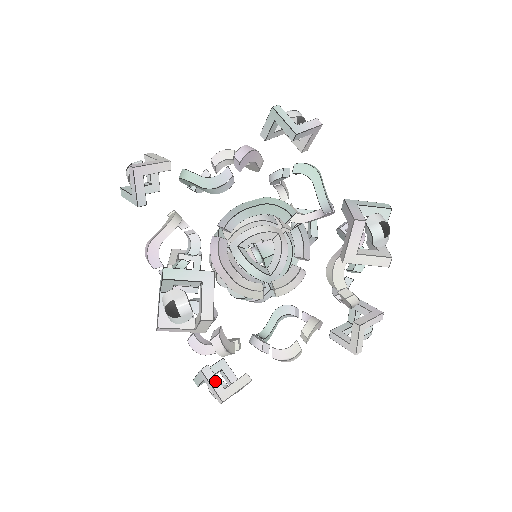
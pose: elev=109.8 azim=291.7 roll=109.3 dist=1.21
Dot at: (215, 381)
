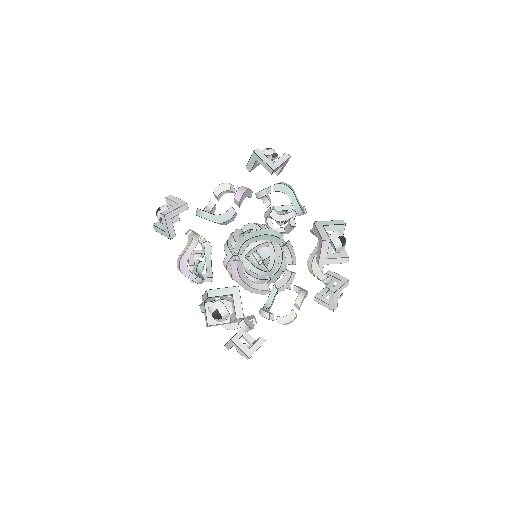
Dot at: (242, 346)
